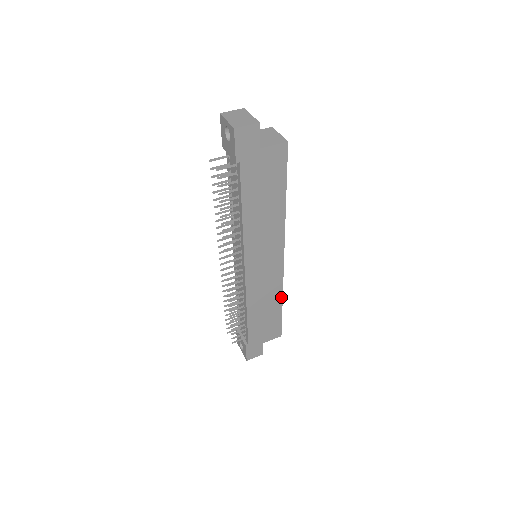
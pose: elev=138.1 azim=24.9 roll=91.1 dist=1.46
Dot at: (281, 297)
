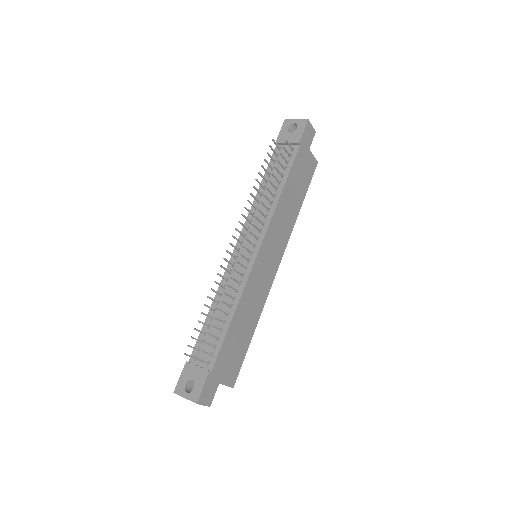
Dot at: (257, 320)
